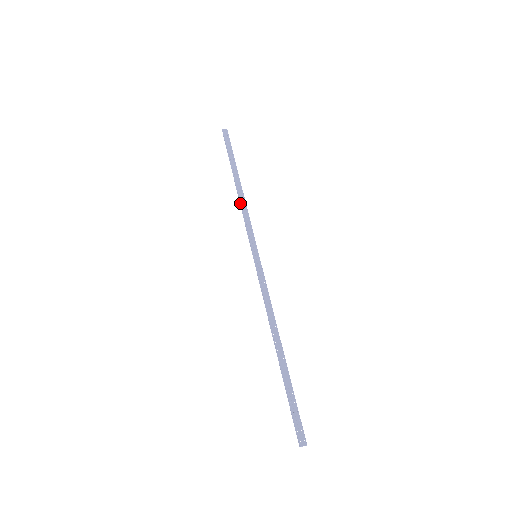
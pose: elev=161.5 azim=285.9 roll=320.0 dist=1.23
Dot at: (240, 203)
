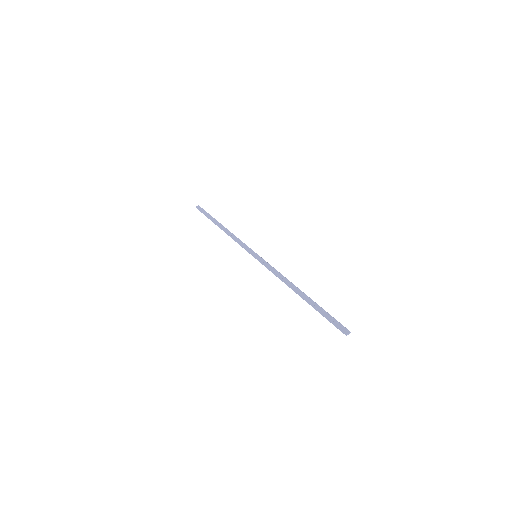
Dot at: occluded
